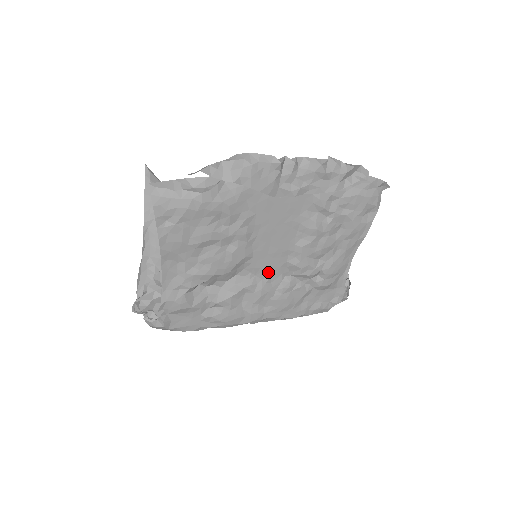
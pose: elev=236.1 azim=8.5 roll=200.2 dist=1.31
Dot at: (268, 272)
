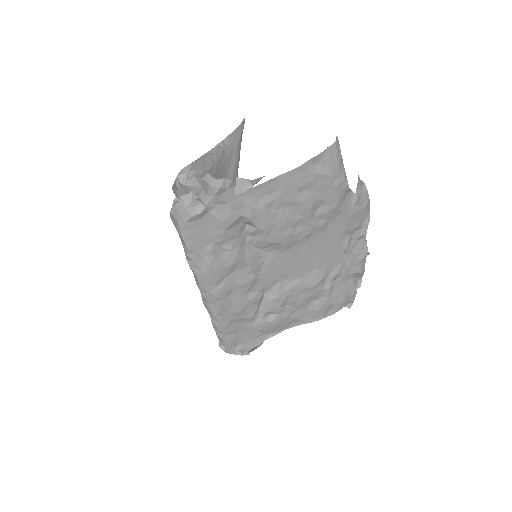
Dot at: (268, 274)
